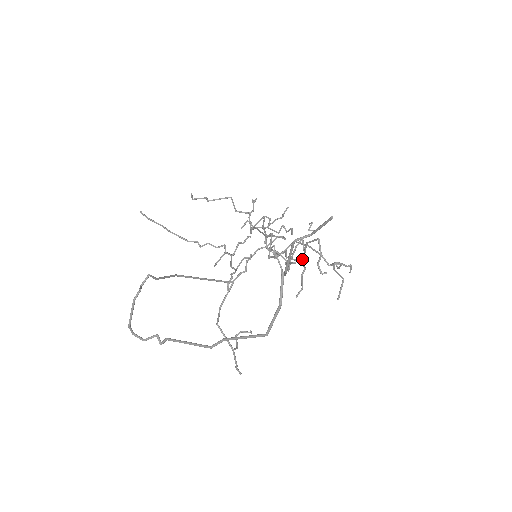
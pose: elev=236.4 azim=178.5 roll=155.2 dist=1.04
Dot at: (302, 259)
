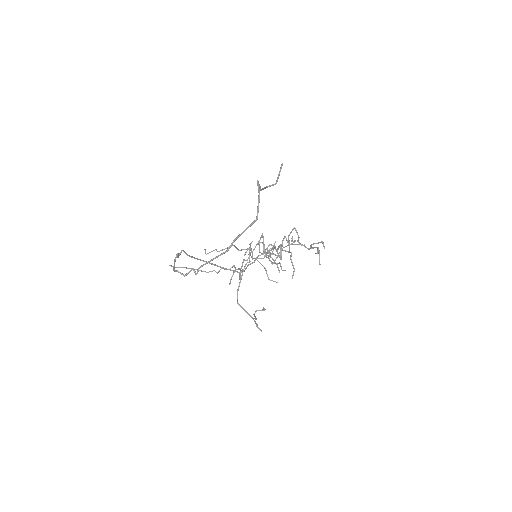
Dot at: (289, 251)
